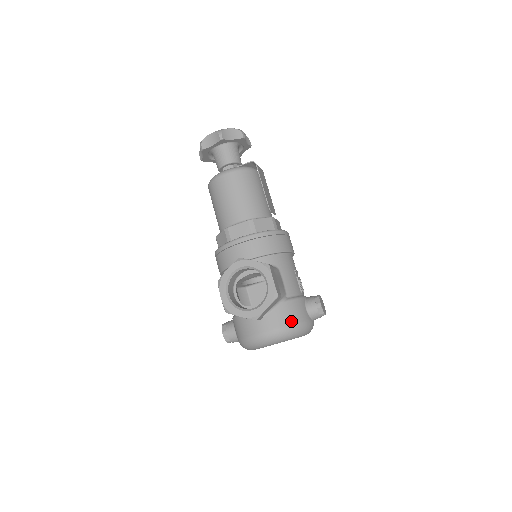
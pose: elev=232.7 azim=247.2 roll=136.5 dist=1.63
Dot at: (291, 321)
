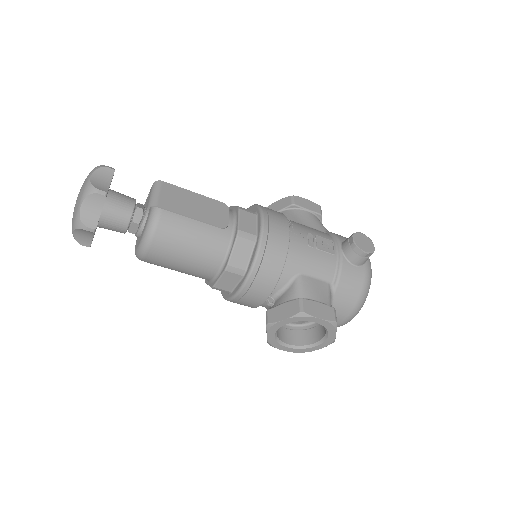
Dot at: (356, 297)
